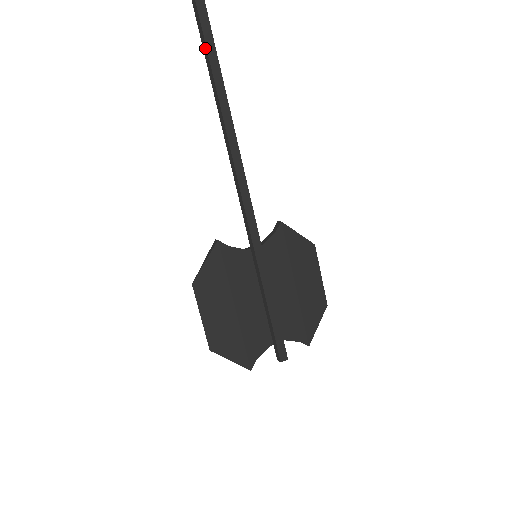
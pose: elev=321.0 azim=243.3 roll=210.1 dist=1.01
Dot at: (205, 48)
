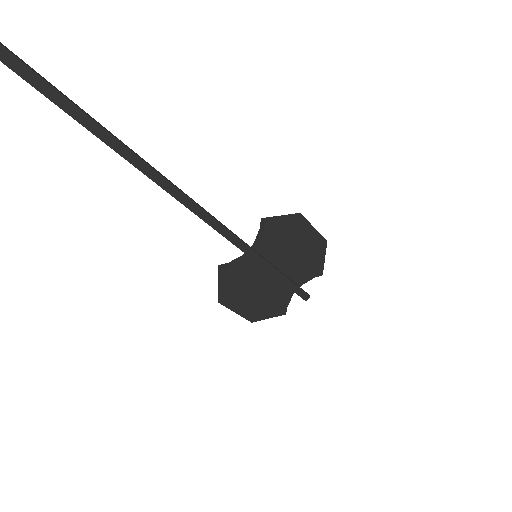
Dot at: (120, 155)
